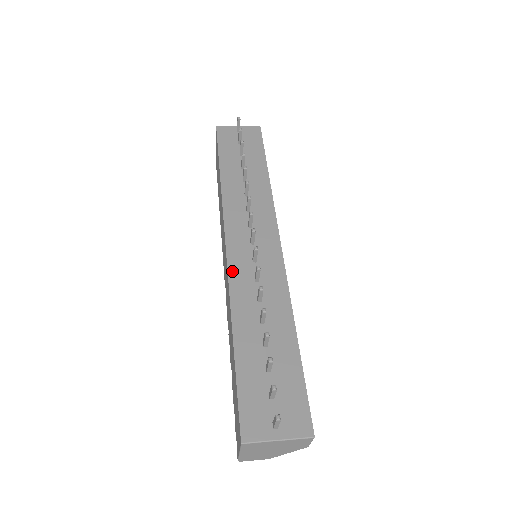
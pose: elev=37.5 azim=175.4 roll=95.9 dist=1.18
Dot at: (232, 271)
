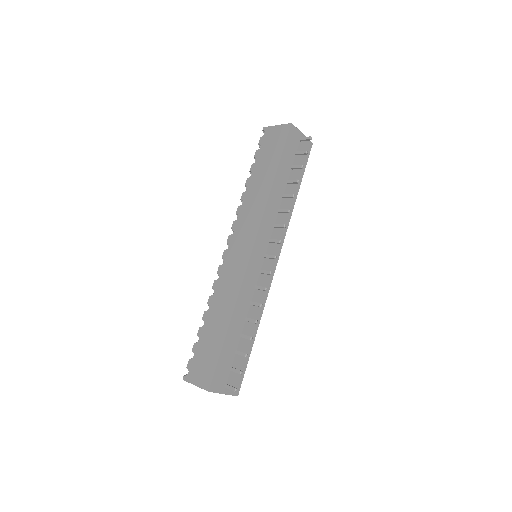
Dot at: (247, 274)
